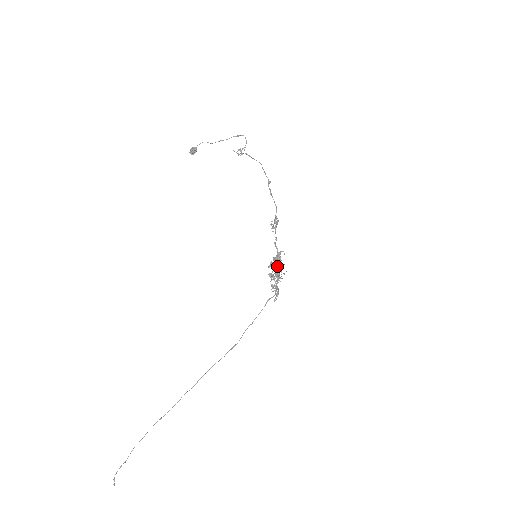
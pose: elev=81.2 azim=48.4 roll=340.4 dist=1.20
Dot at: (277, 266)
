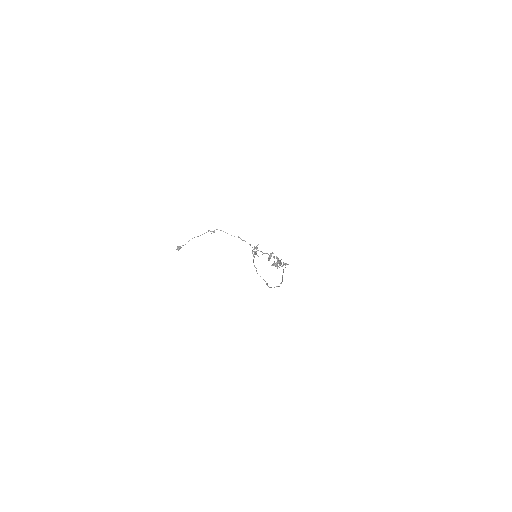
Dot at: occluded
